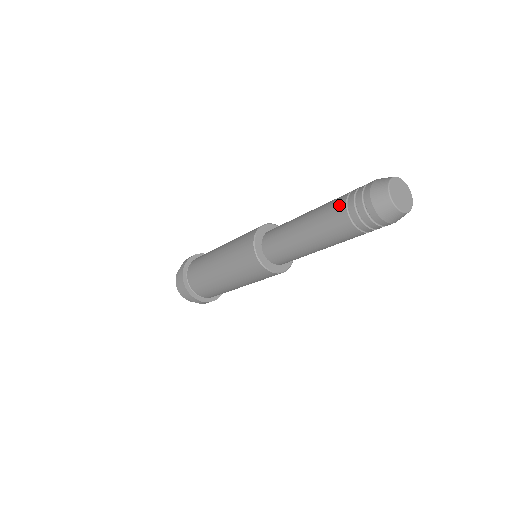
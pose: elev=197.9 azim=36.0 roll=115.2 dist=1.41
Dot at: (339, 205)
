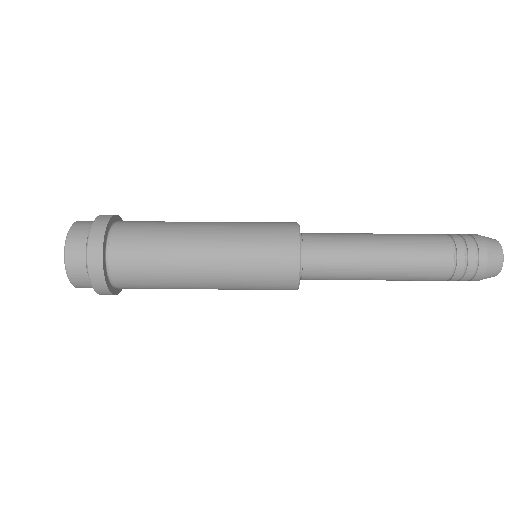
Dot at: (443, 272)
